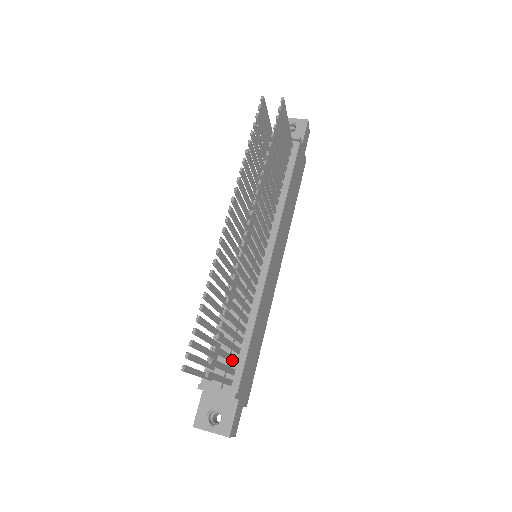
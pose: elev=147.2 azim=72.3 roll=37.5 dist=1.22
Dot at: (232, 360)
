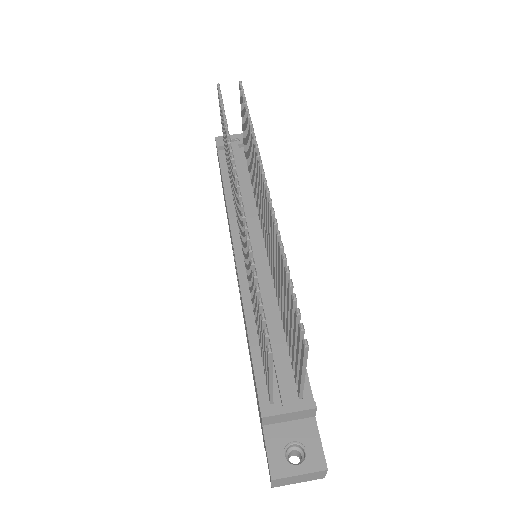
Dot at: occluded
